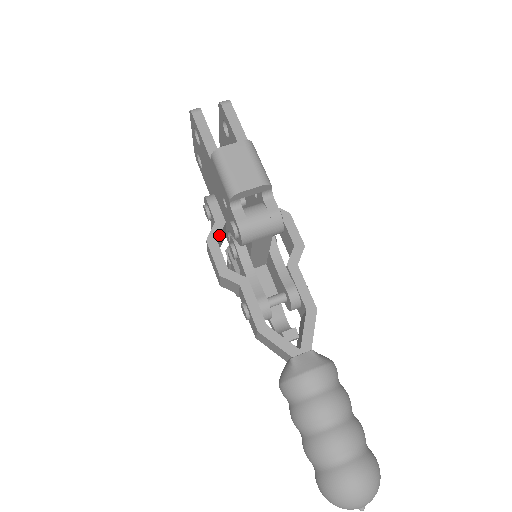
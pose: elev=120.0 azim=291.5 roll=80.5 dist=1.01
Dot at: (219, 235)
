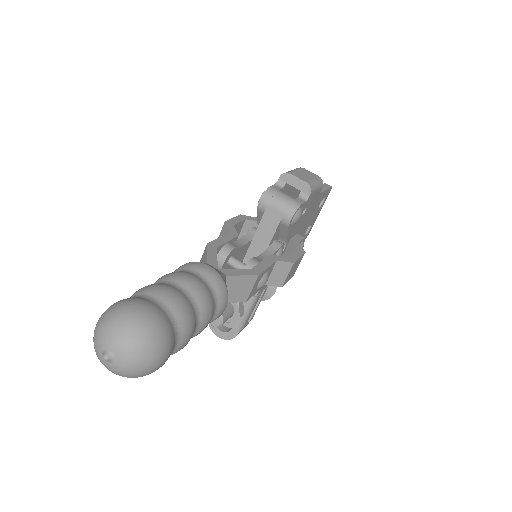
Dot at: (250, 220)
